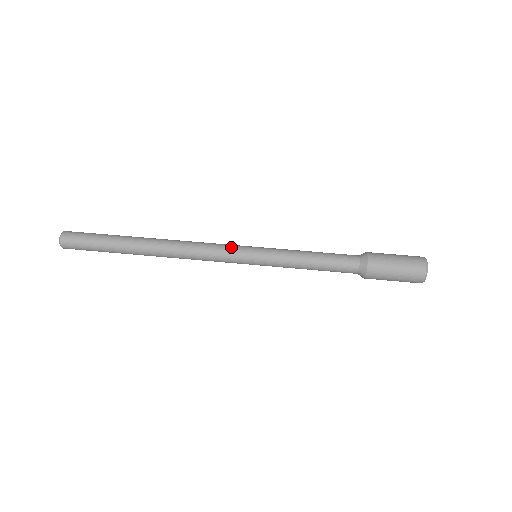
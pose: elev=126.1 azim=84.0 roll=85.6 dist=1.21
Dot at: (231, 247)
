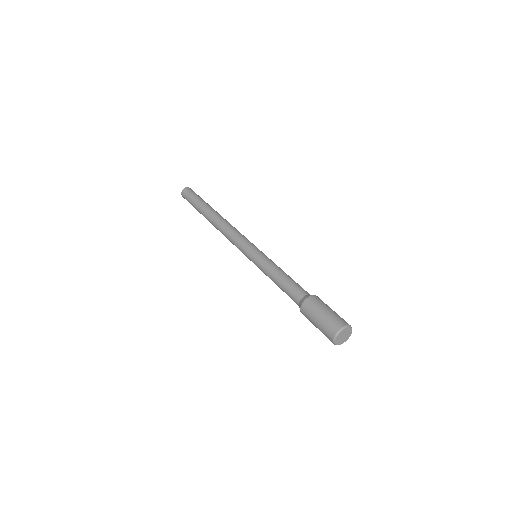
Dot at: (246, 240)
